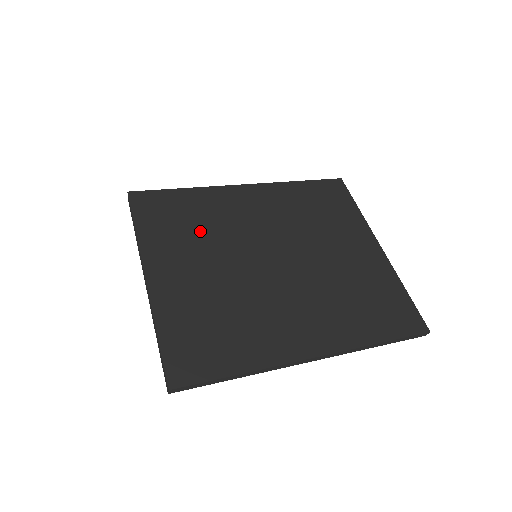
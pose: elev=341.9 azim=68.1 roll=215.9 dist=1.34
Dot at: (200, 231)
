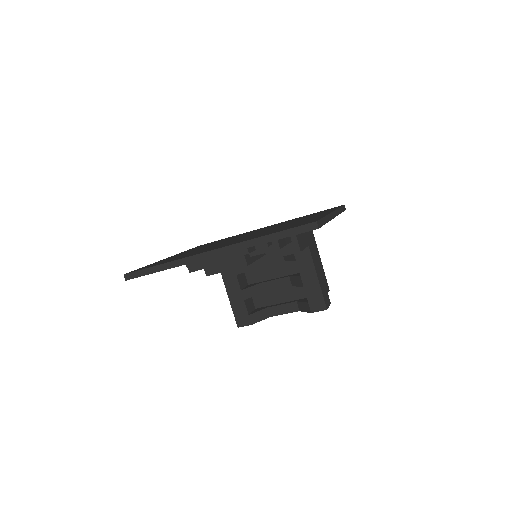
Dot at: occluded
